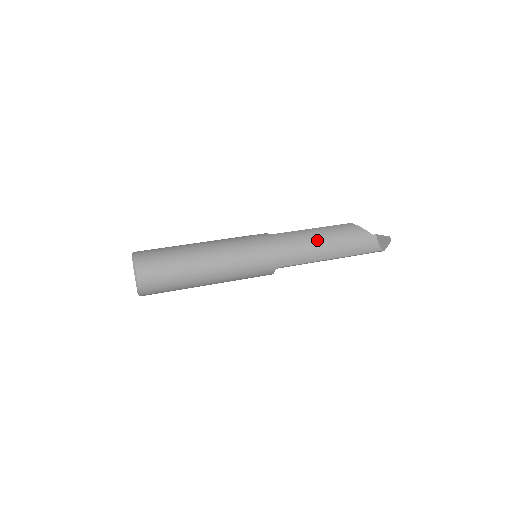
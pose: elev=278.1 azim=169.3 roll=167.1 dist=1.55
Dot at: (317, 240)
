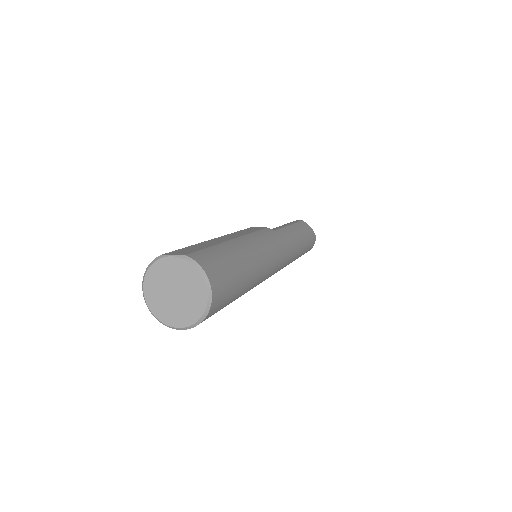
Dot at: (299, 241)
